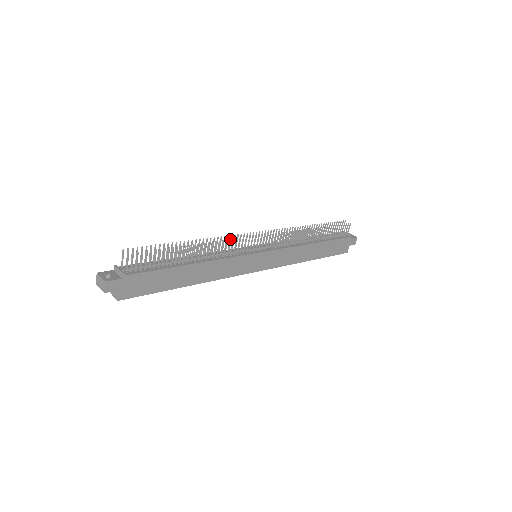
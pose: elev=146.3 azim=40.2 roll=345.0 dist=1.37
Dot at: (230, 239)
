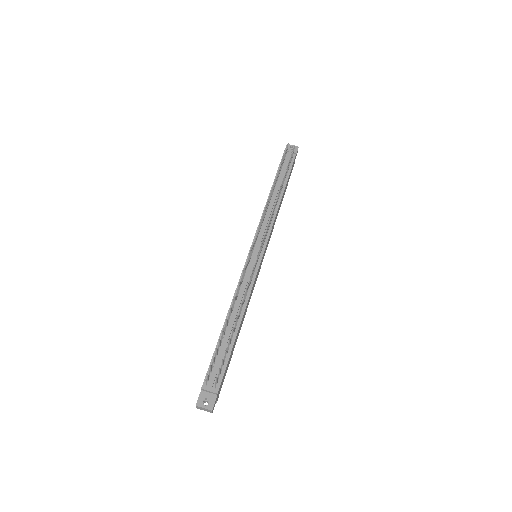
Dot at: (249, 280)
